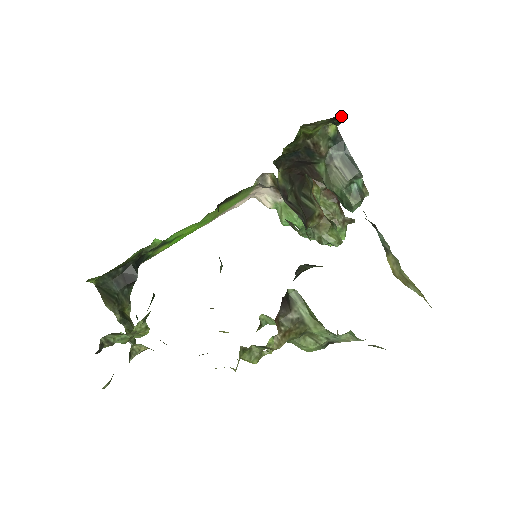
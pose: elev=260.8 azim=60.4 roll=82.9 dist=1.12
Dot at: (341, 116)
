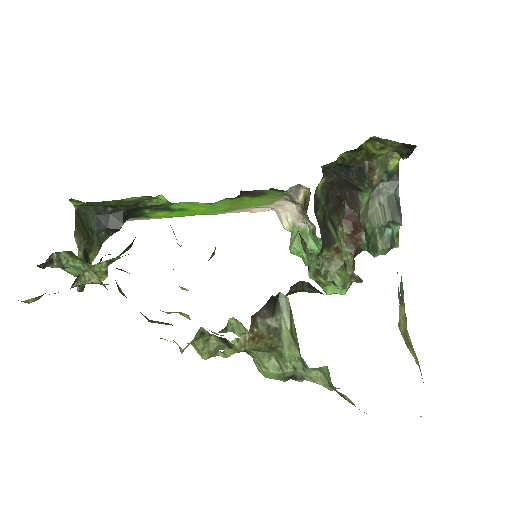
Dot at: (413, 147)
